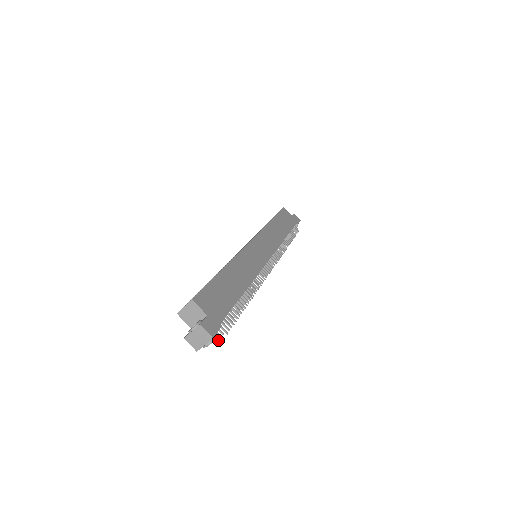
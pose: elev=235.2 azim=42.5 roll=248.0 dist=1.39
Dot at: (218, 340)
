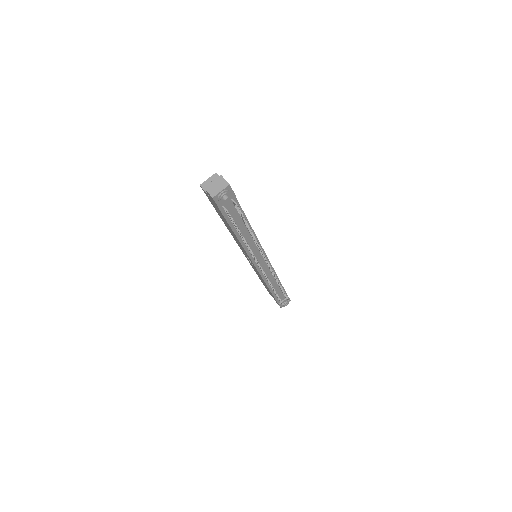
Dot at: (228, 212)
